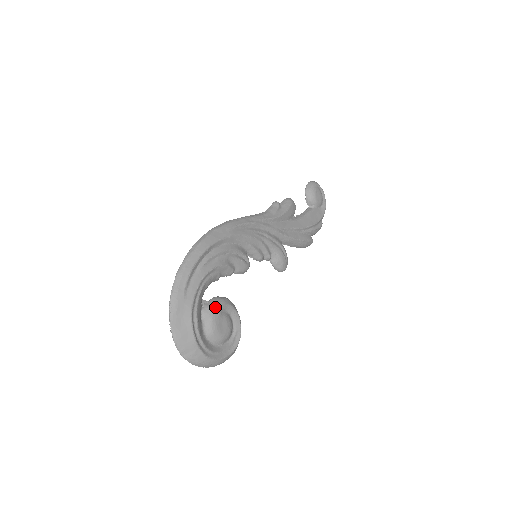
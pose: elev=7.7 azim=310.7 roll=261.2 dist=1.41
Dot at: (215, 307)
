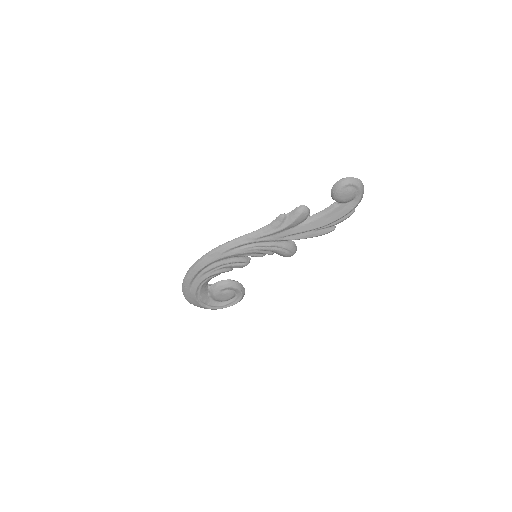
Dot at: (216, 290)
